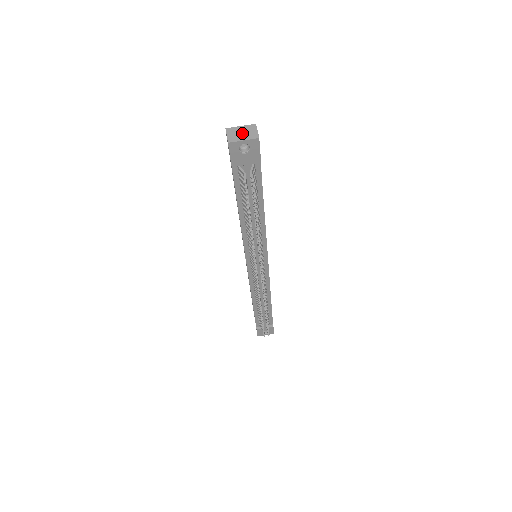
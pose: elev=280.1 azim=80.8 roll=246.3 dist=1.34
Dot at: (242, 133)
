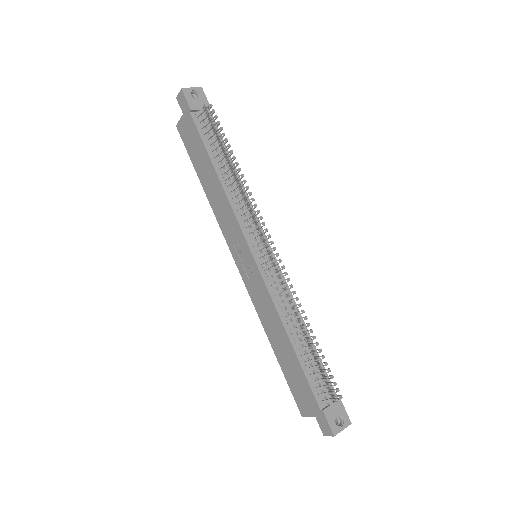
Dot at: occluded
